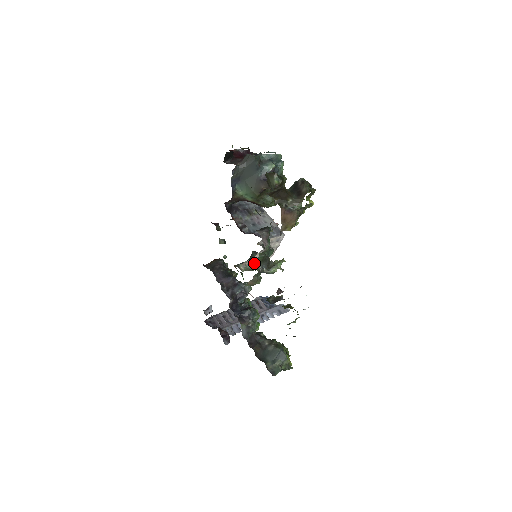
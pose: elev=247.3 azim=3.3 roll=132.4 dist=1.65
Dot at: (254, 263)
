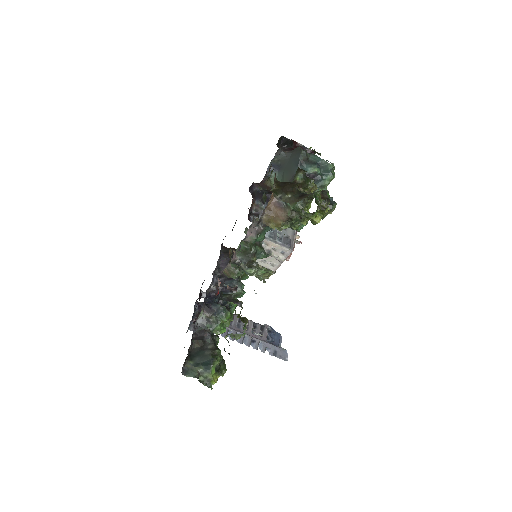
Dot at: occluded
